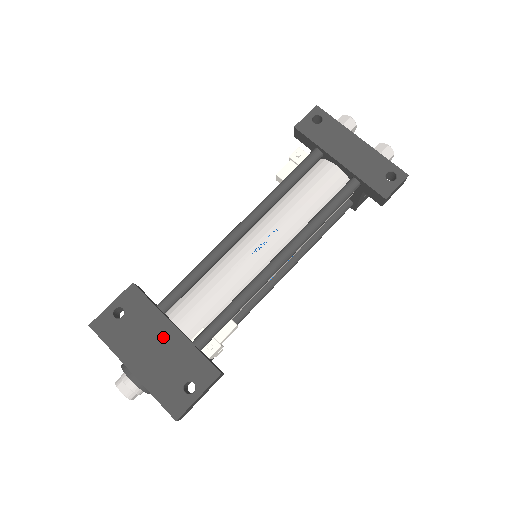
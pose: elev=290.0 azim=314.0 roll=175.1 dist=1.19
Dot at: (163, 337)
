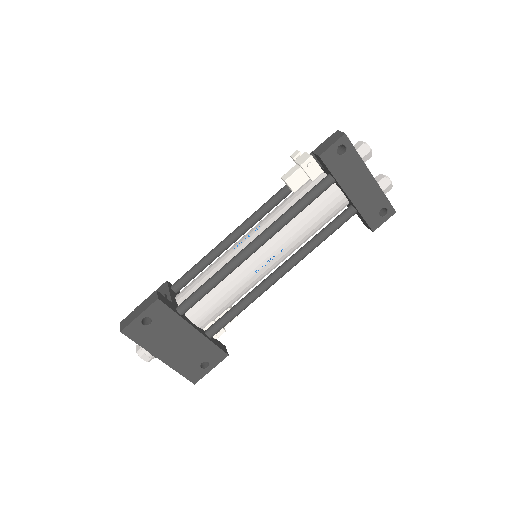
Dot at: (185, 336)
